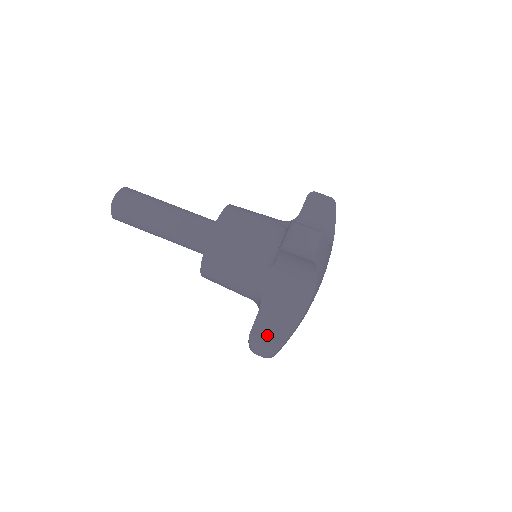
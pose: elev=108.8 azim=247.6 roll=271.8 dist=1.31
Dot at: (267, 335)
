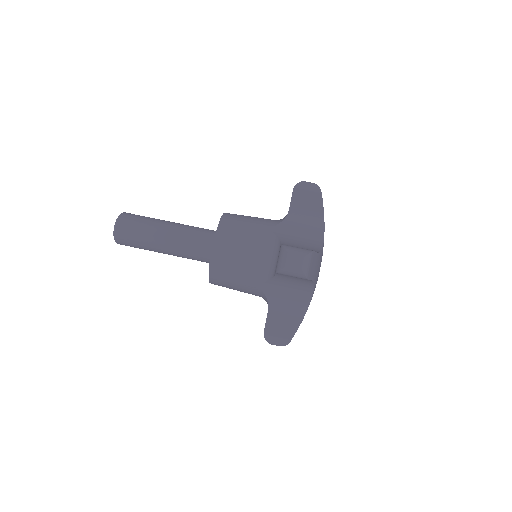
Dot at: (279, 330)
